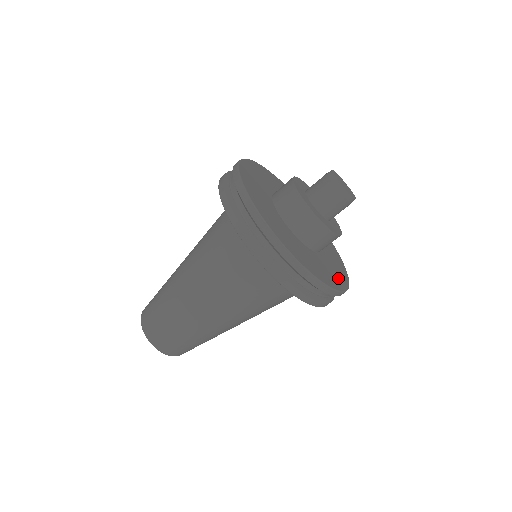
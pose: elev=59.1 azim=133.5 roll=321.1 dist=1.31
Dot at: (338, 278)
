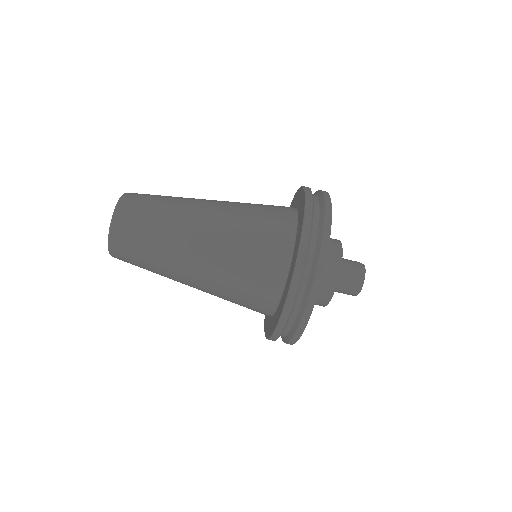
Dot at: occluded
